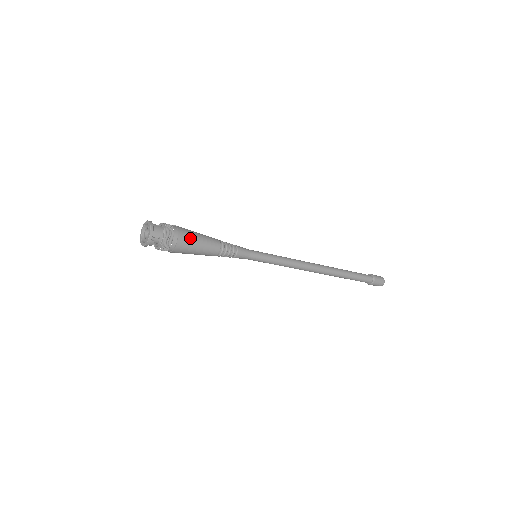
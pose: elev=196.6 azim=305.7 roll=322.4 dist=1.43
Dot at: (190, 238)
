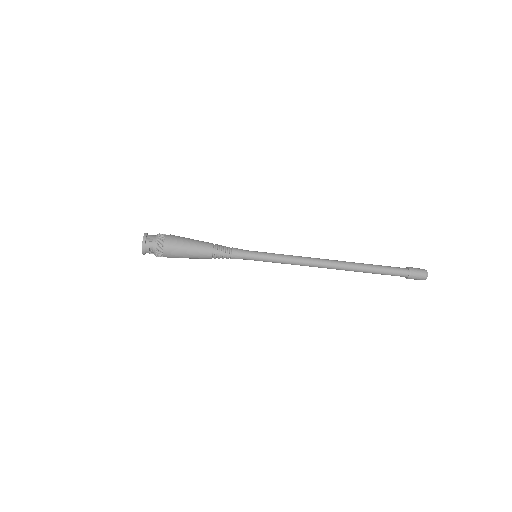
Dot at: (181, 238)
